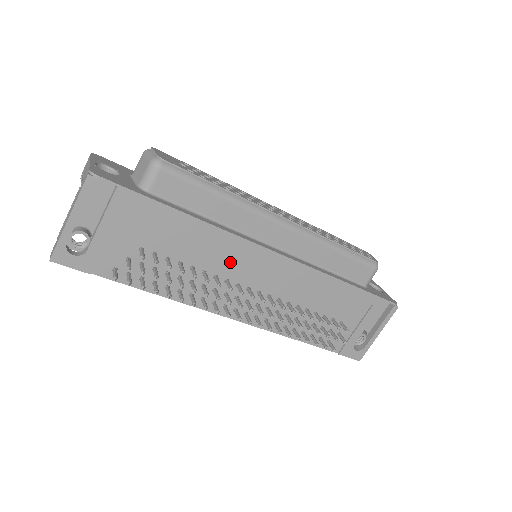
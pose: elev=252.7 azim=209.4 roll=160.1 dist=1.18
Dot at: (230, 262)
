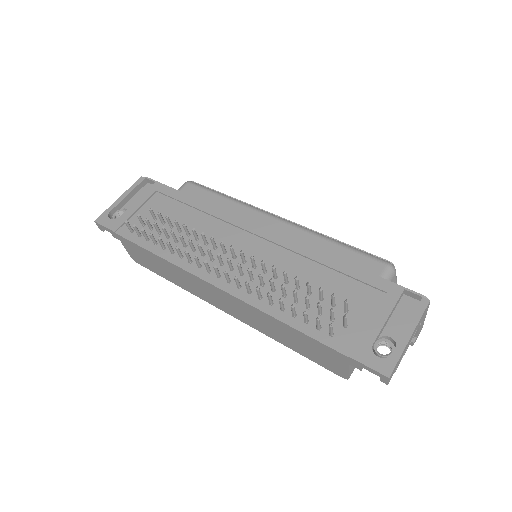
Dot at: (221, 234)
